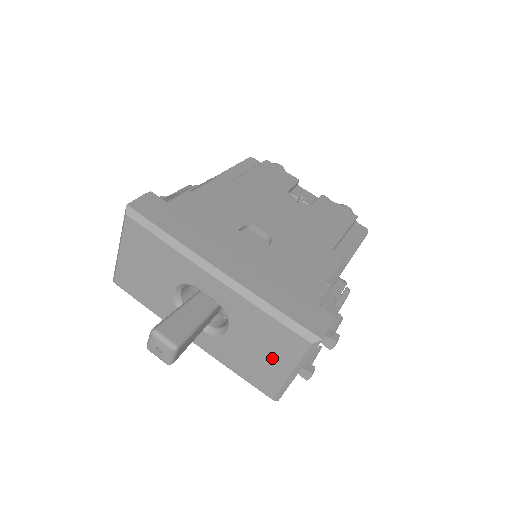
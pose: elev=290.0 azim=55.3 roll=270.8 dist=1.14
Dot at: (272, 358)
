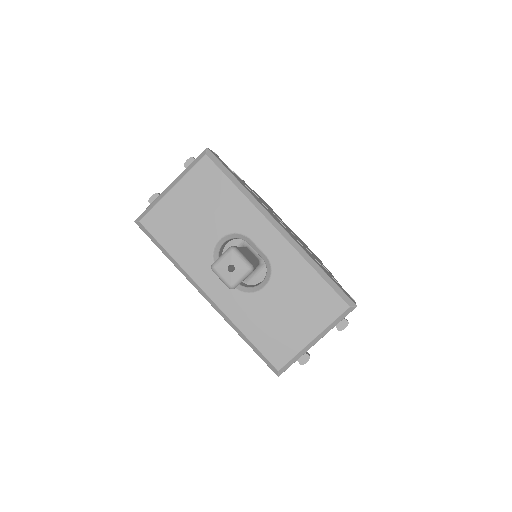
Dot at: (301, 321)
